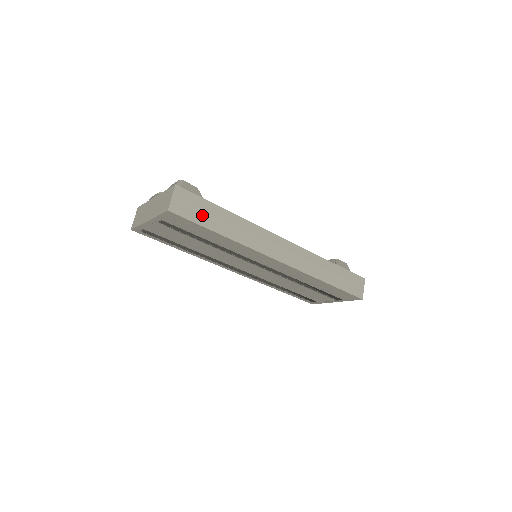
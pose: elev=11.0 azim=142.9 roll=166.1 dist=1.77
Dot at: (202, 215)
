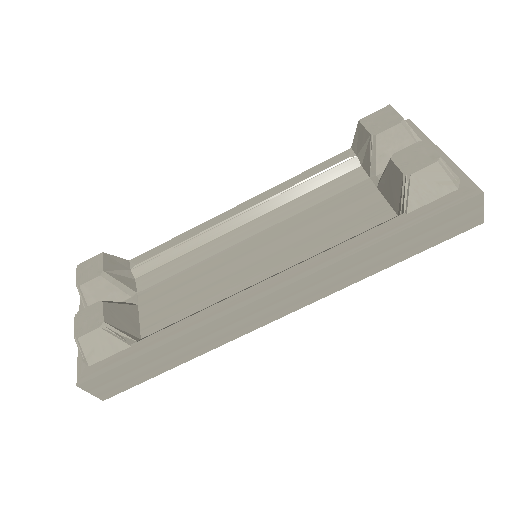
Dot at: (137, 374)
